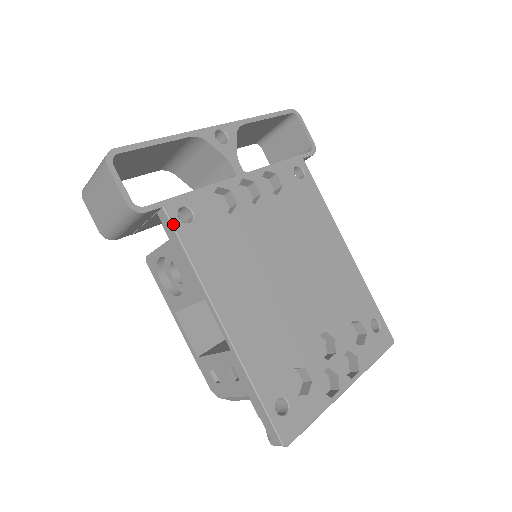
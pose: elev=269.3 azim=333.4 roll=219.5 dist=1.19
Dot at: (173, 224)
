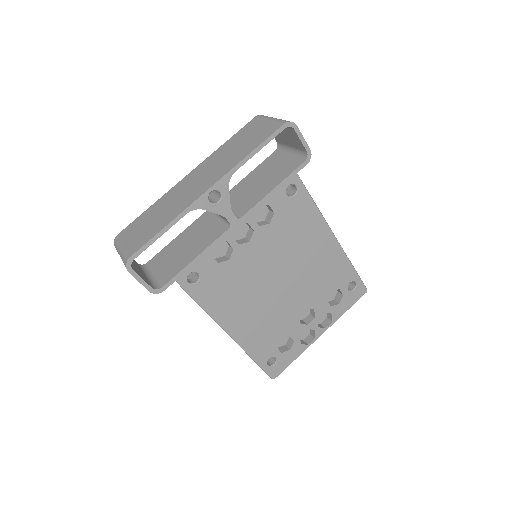
Dot at: (185, 289)
